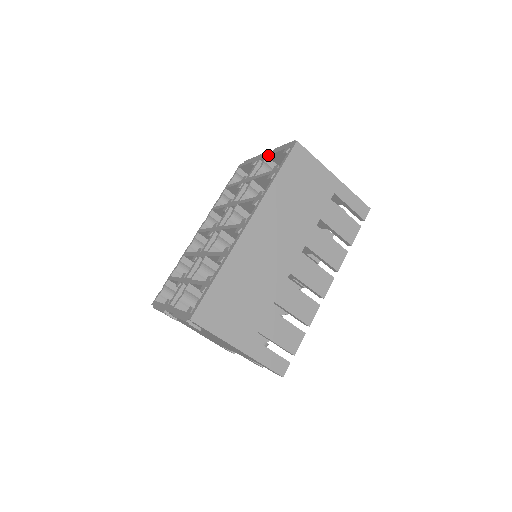
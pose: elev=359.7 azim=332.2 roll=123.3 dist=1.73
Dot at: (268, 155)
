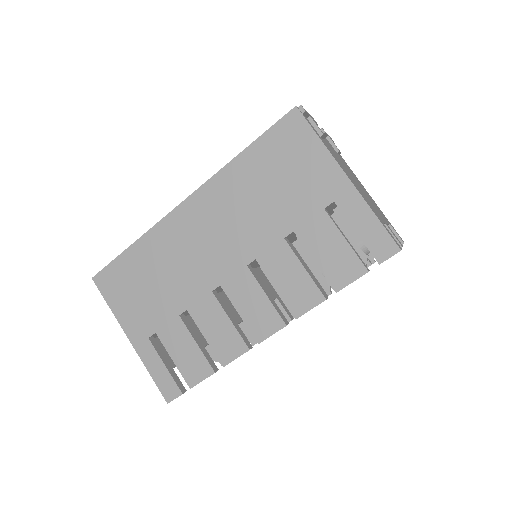
Dot at: occluded
